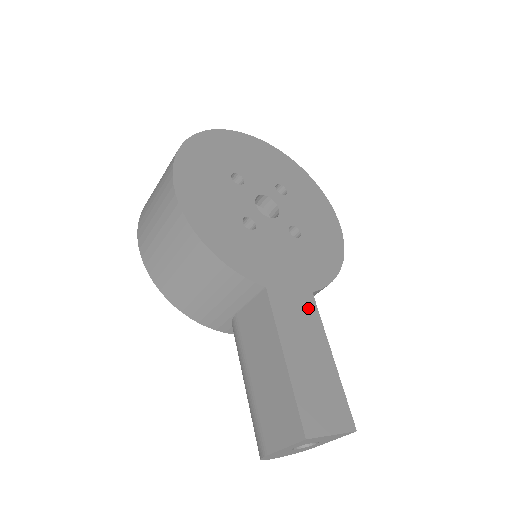
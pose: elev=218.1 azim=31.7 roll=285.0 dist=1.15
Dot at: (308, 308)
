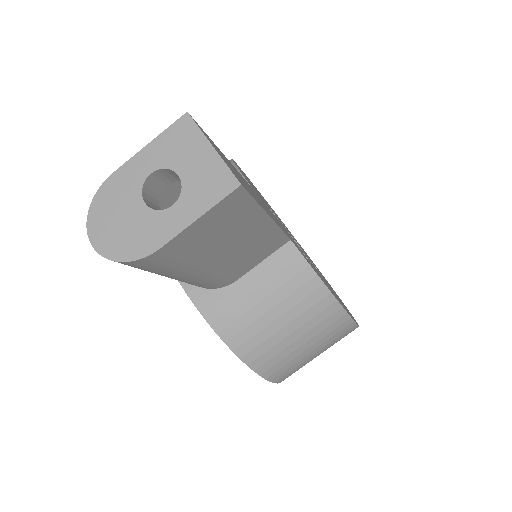
Dot at: (277, 222)
